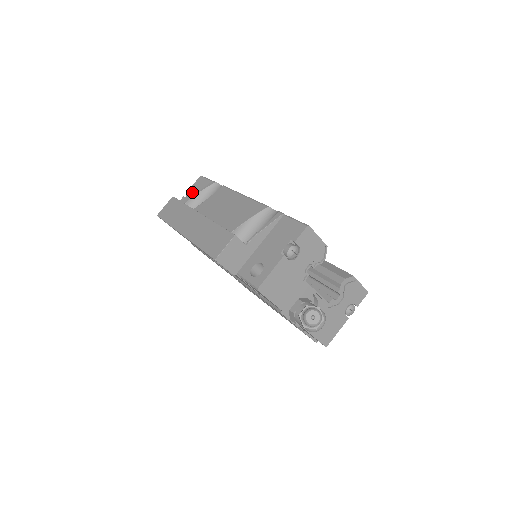
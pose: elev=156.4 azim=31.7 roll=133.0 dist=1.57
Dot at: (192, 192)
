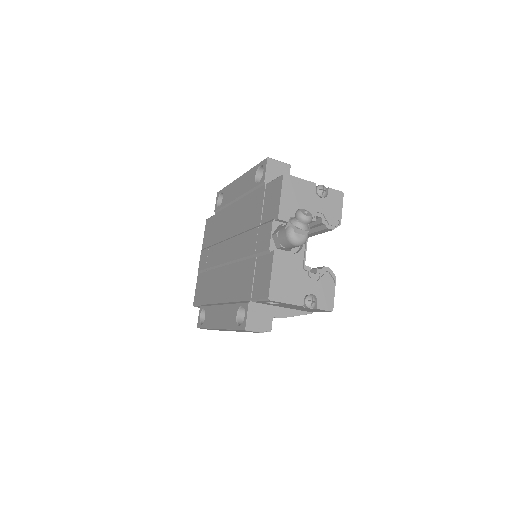
Dot at: occluded
